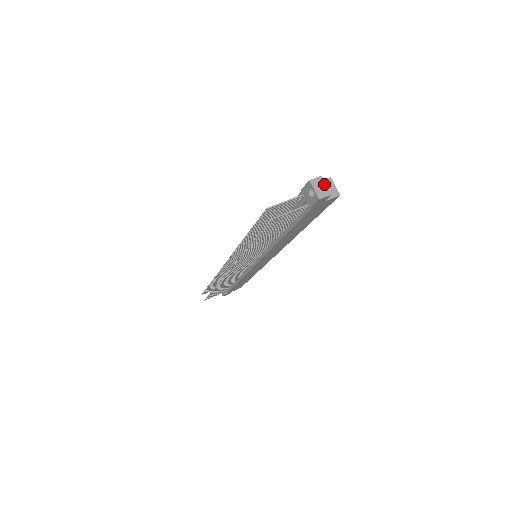
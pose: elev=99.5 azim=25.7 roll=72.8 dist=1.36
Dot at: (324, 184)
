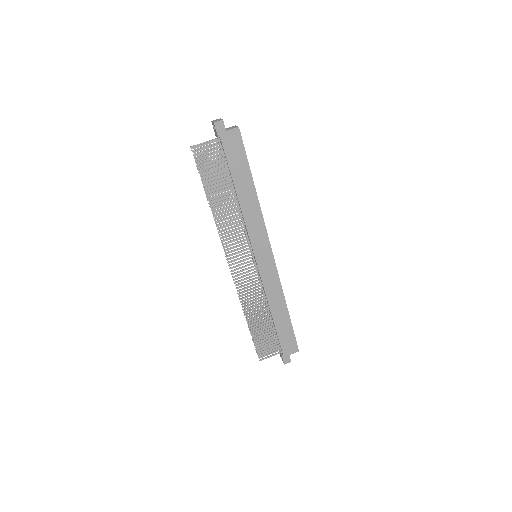
Dot at: (220, 119)
